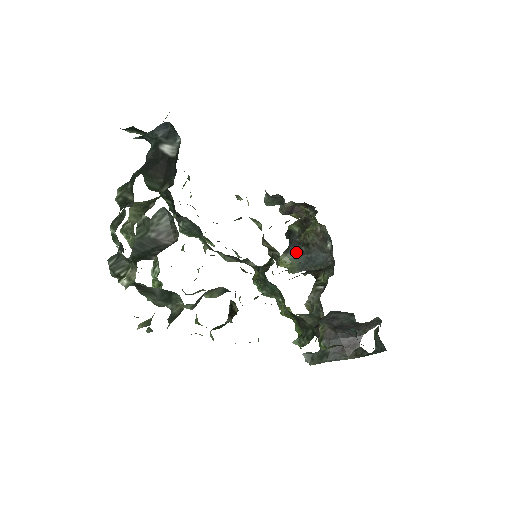
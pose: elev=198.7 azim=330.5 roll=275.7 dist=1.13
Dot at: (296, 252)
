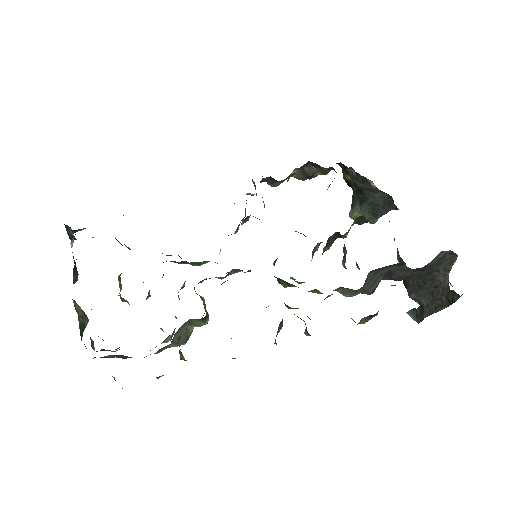
Dot at: (359, 203)
